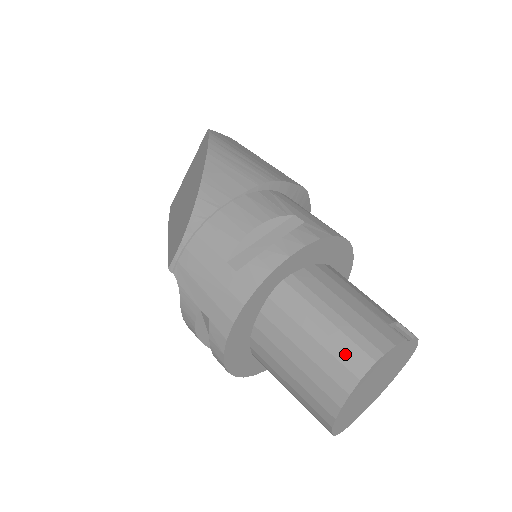
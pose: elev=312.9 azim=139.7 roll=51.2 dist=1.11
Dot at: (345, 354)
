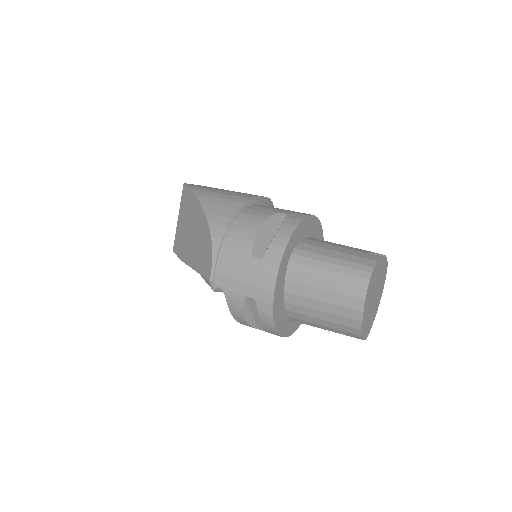
Dot at: (352, 278)
